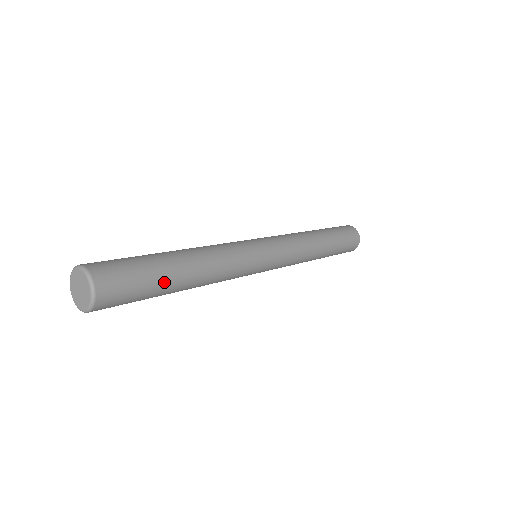
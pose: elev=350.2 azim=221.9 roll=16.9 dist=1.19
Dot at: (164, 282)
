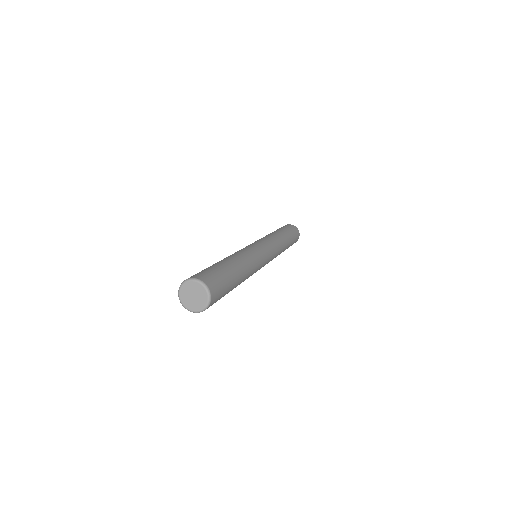
Dot at: (233, 279)
